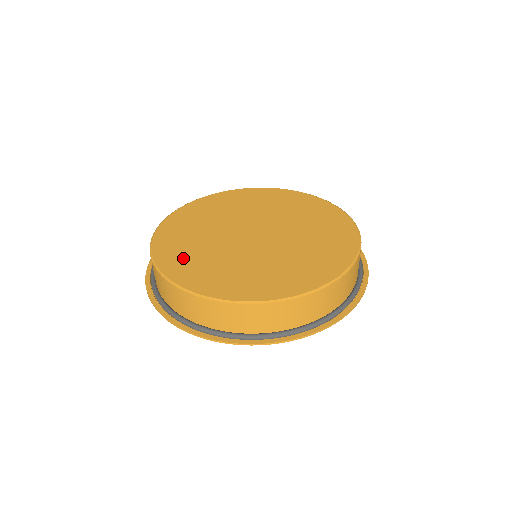
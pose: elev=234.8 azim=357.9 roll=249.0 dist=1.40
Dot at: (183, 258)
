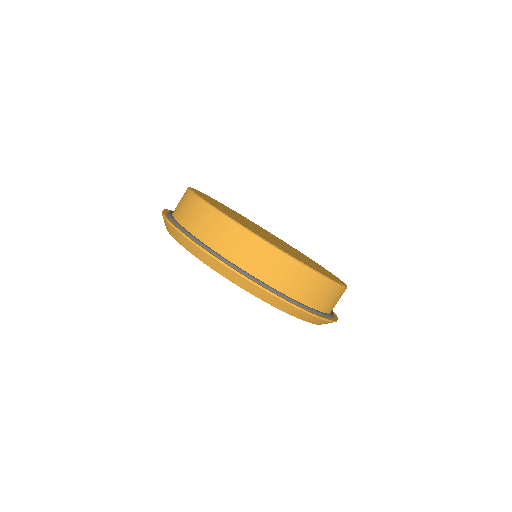
Dot at: occluded
